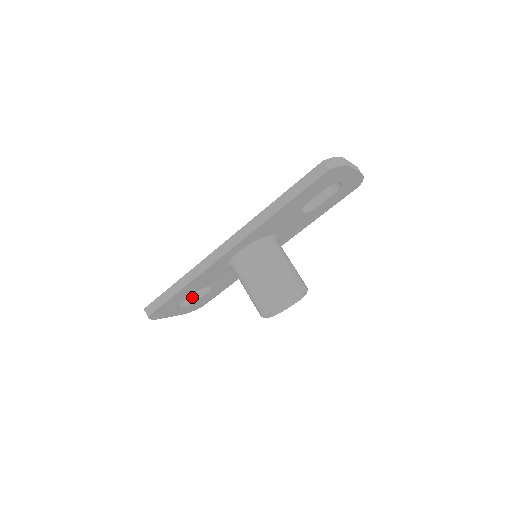
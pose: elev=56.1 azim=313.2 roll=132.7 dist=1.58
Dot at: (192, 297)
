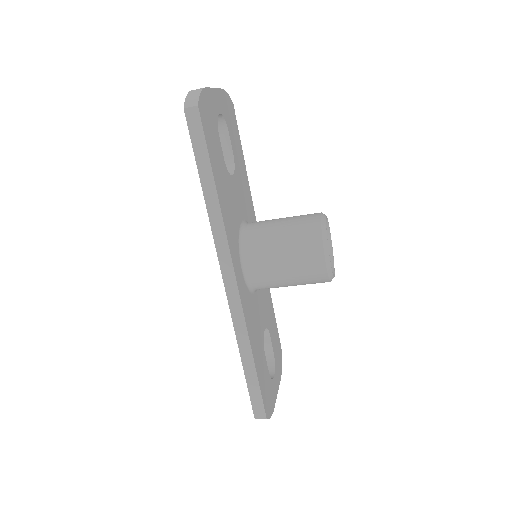
Dot at: (266, 357)
